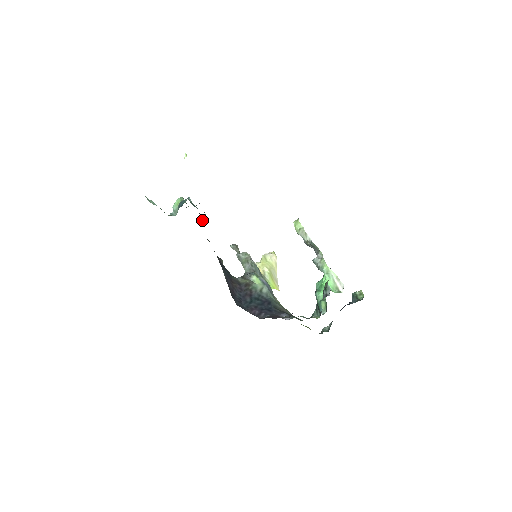
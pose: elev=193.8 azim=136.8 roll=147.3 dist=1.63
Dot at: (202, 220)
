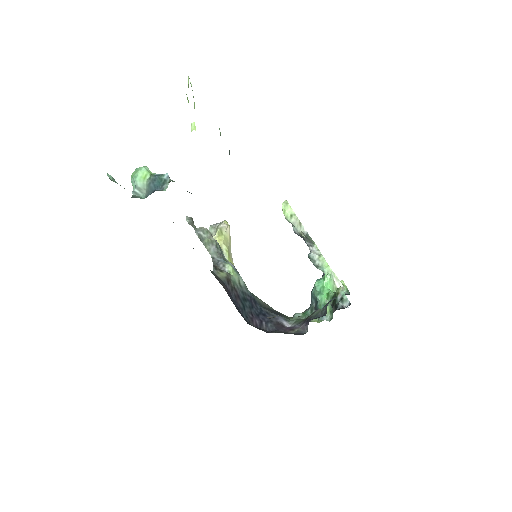
Dot at: occluded
